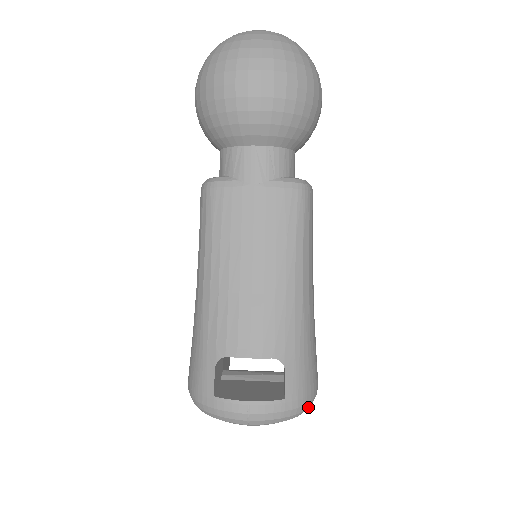
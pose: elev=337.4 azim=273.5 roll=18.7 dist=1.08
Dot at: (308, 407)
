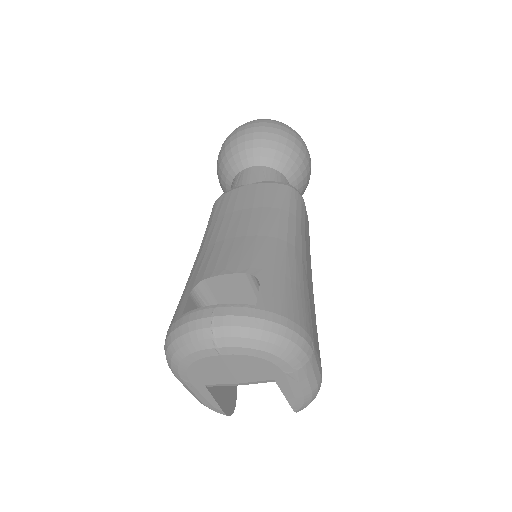
Dot at: (292, 340)
